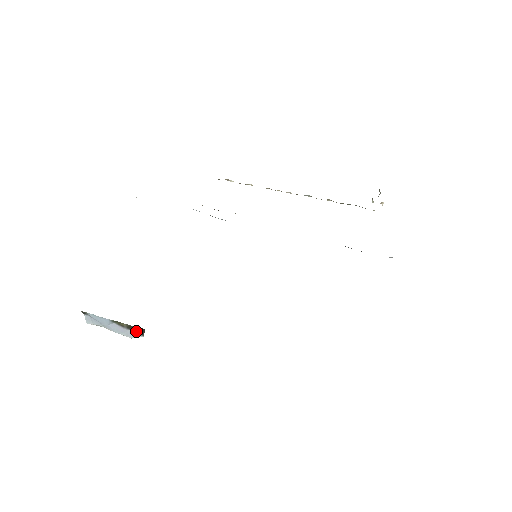
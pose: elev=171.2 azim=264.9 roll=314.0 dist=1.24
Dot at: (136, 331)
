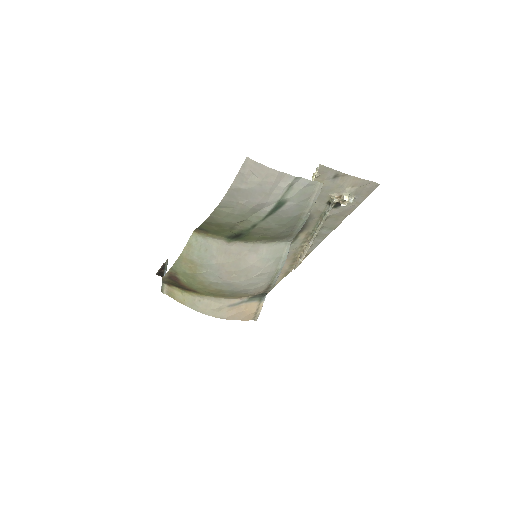
Dot at: occluded
